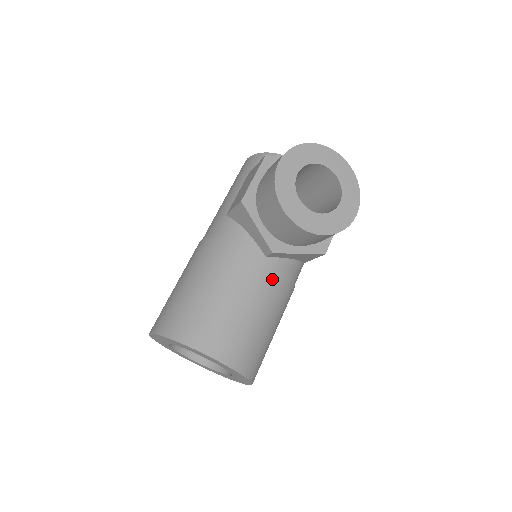
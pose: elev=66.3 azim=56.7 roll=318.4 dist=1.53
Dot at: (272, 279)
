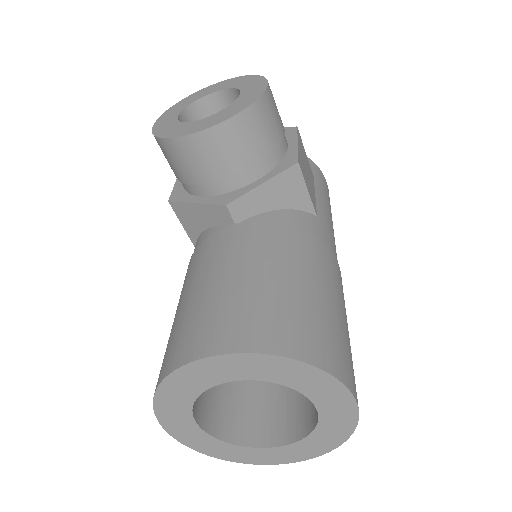
Dot at: (257, 235)
